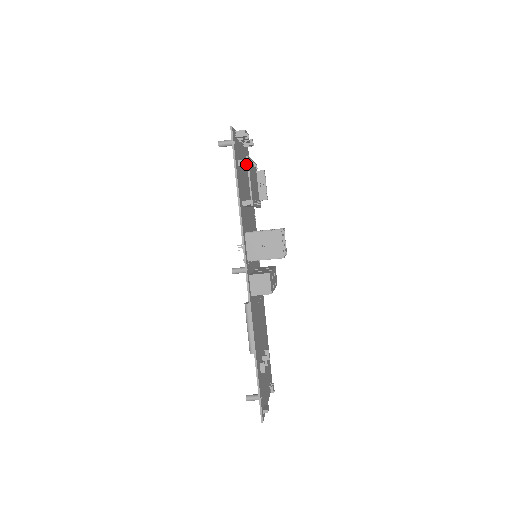
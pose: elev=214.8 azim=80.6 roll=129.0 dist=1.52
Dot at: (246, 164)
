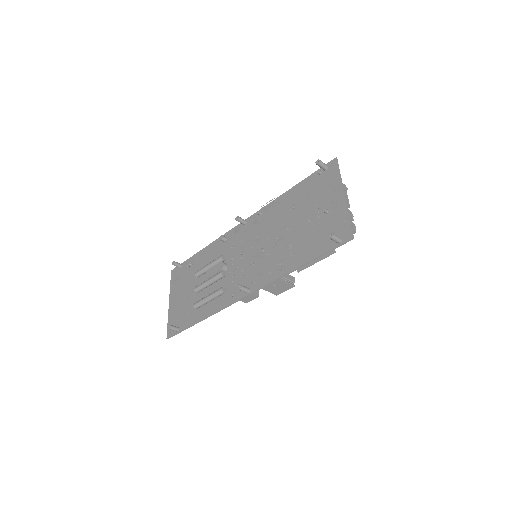
Dot at: occluded
